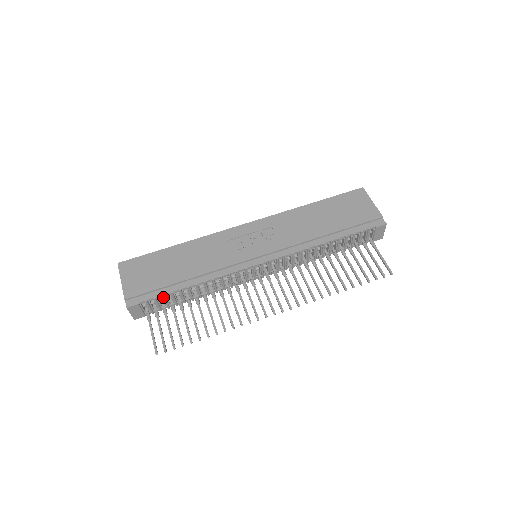
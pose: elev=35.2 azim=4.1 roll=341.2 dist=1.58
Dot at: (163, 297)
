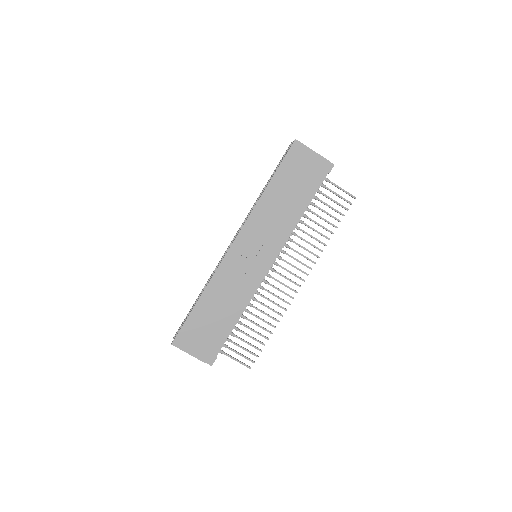
Dot at: occluded
